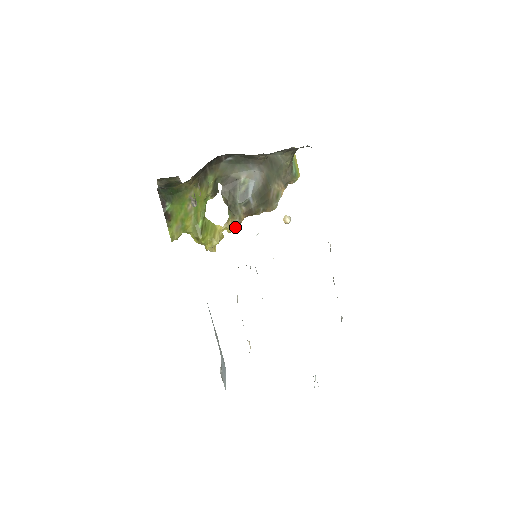
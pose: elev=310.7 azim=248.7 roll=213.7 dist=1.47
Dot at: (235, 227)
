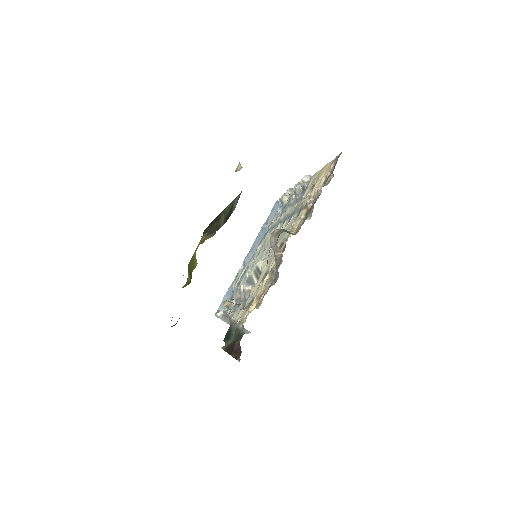
Dot at: occluded
